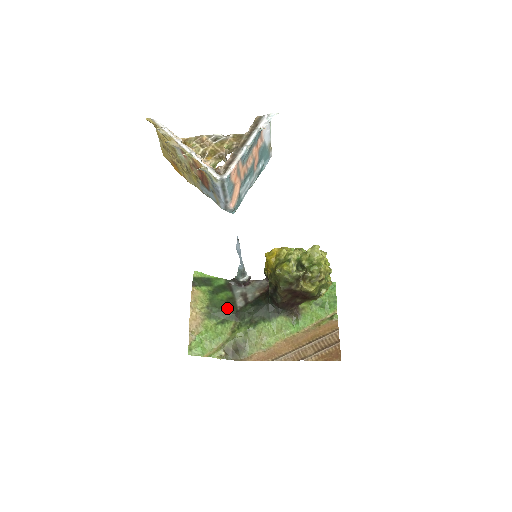
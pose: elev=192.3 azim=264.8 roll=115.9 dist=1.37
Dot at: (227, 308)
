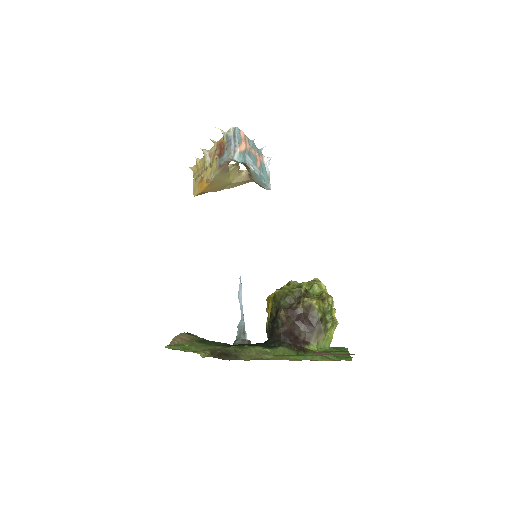
Dot at: occluded
